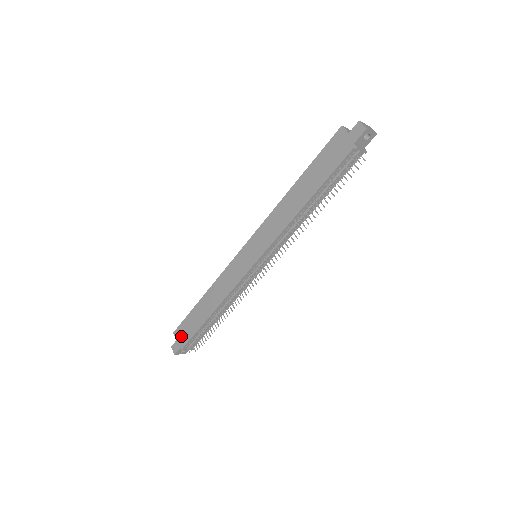
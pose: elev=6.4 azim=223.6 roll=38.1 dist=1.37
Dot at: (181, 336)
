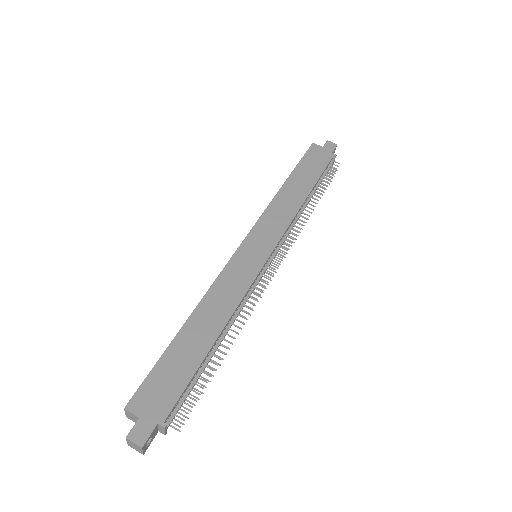
Dot at: (152, 403)
